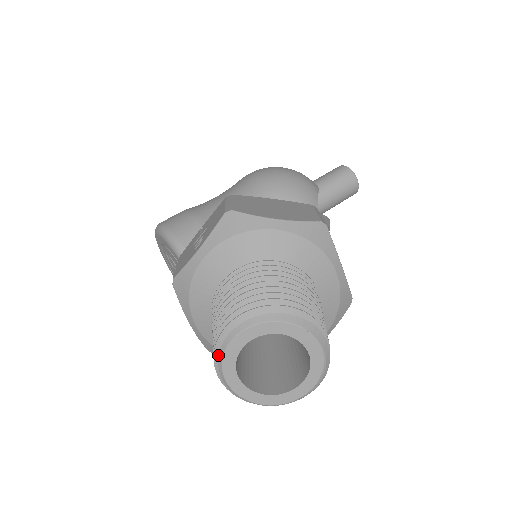
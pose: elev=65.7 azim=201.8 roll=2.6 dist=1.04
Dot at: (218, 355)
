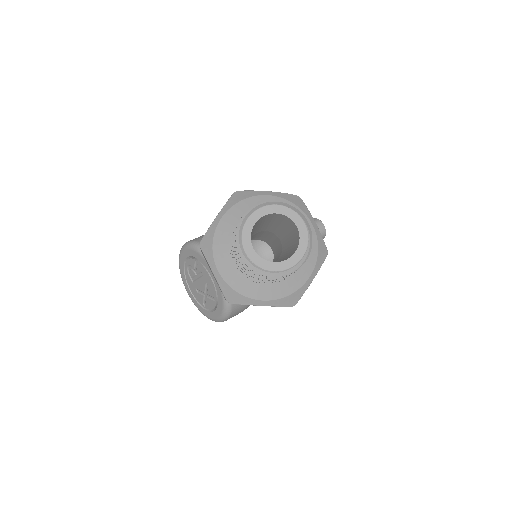
Dot at: (238, 236)
